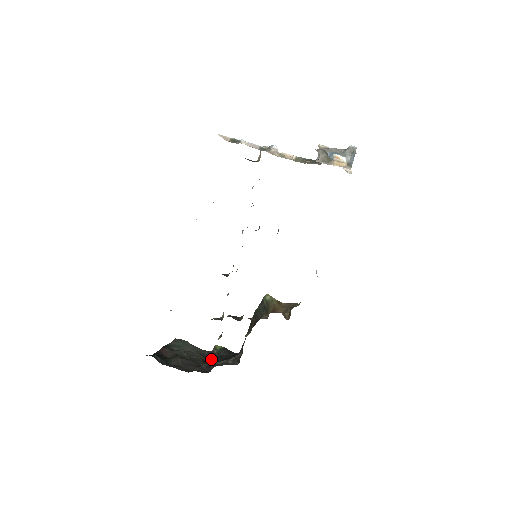
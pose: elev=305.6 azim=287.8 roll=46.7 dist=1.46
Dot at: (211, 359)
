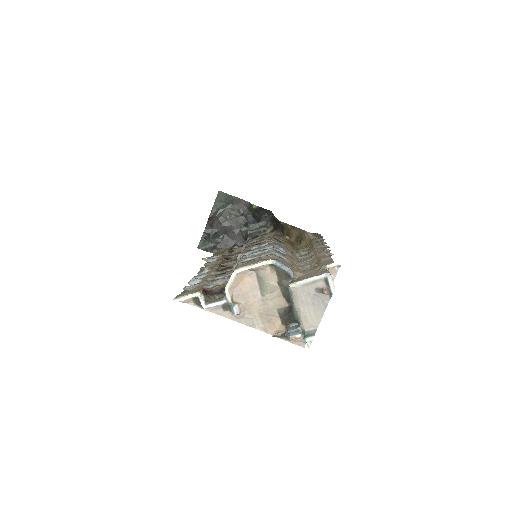
Dot at: (249, 216)
